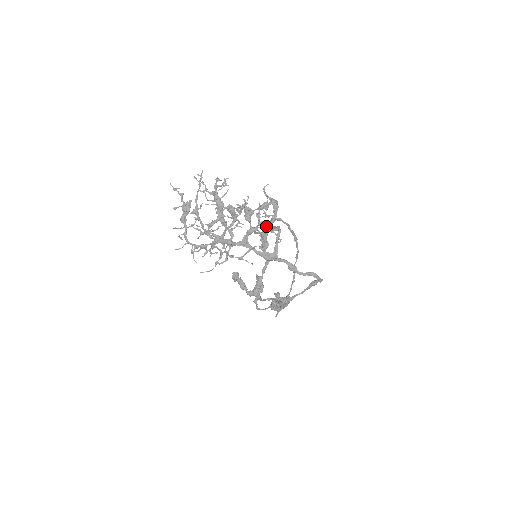
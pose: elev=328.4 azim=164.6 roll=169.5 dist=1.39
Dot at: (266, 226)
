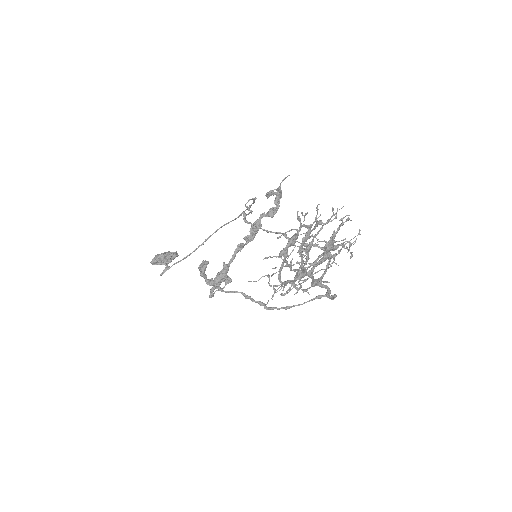
Dot at: (261, 216)
